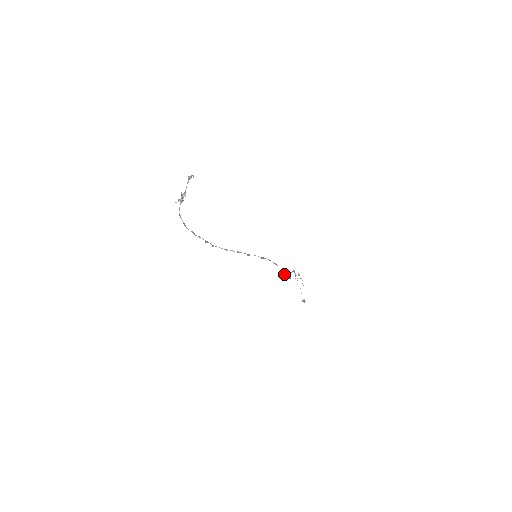
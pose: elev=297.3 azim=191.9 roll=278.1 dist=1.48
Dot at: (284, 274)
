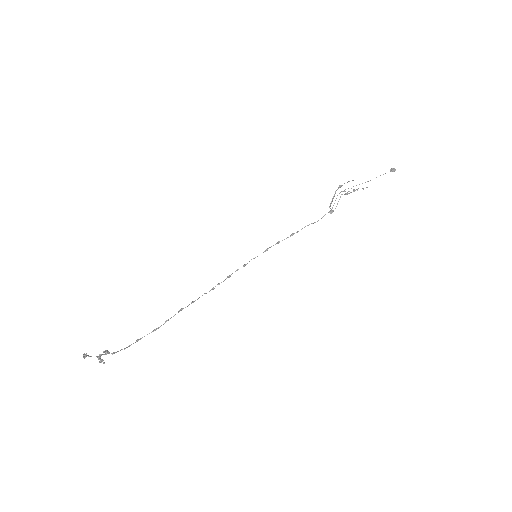
Dot at: (318, 220)
